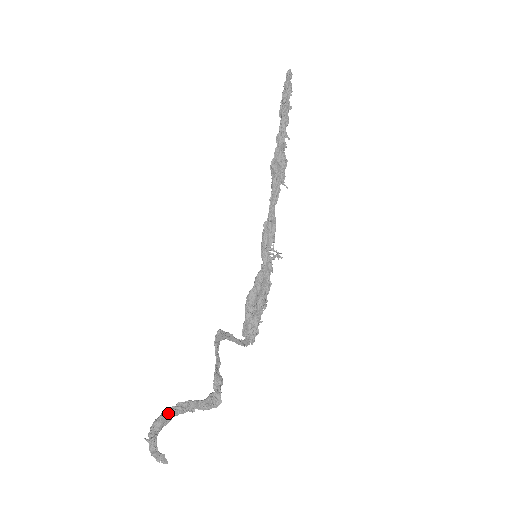
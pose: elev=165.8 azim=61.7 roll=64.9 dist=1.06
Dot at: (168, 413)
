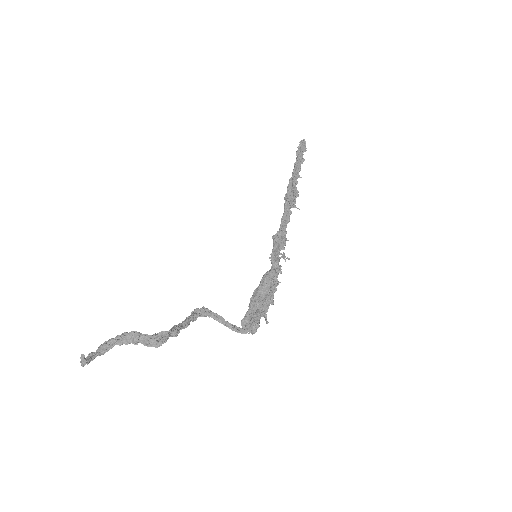
Dot at: (111, 338)
